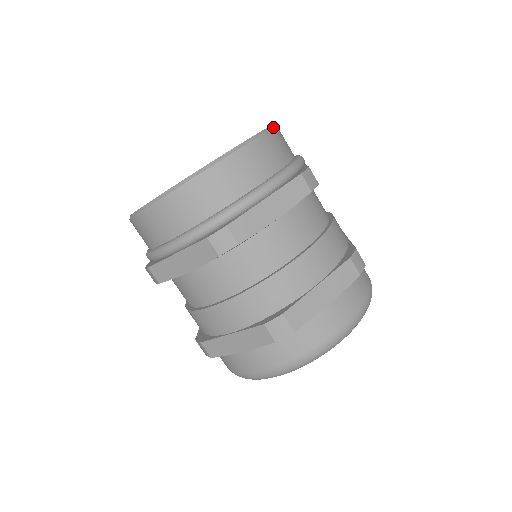
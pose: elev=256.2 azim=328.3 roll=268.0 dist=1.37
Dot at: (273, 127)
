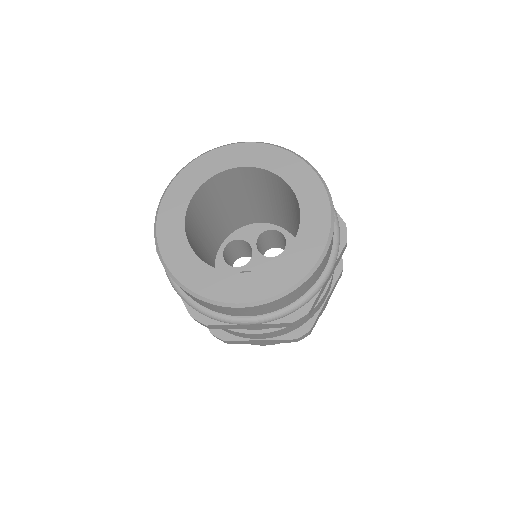
Dot at: (307, 279)
